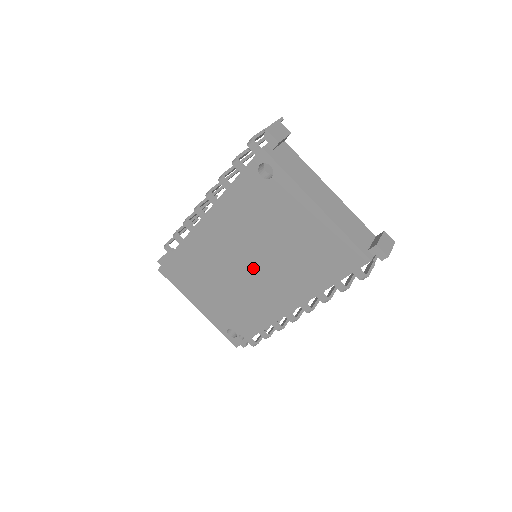
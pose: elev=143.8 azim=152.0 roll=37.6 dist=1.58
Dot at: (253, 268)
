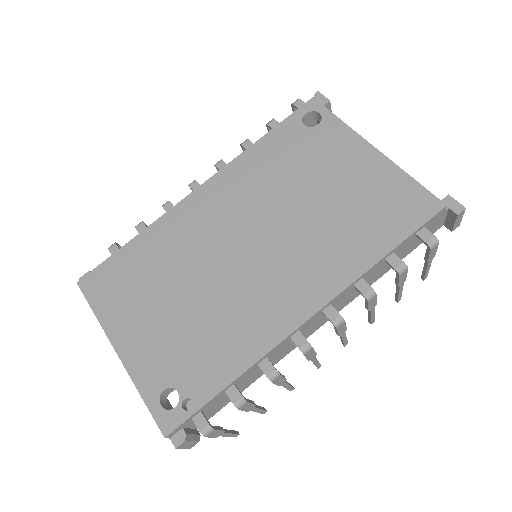
Dot at: (258, 248)
